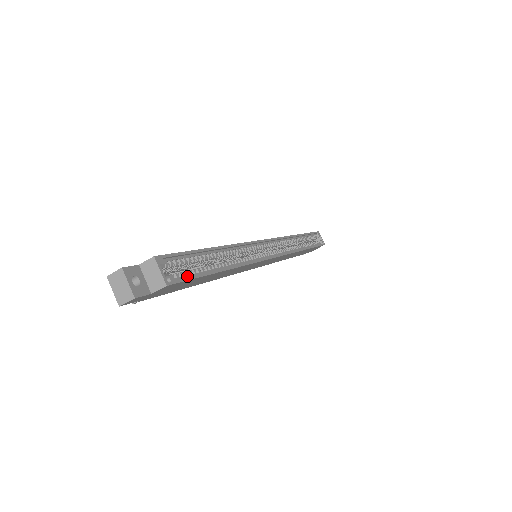
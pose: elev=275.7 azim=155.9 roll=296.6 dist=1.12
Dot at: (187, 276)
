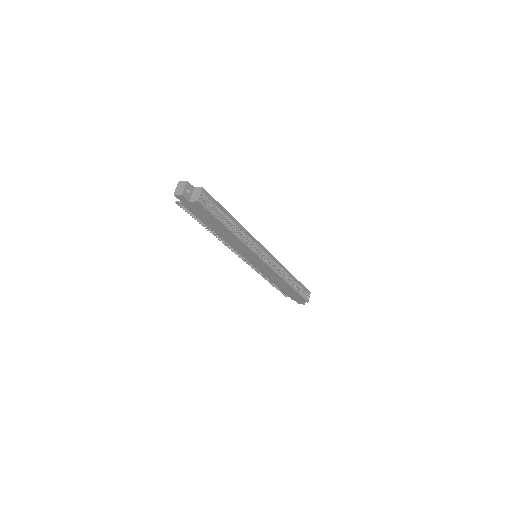
Dot at: (210, 211)
